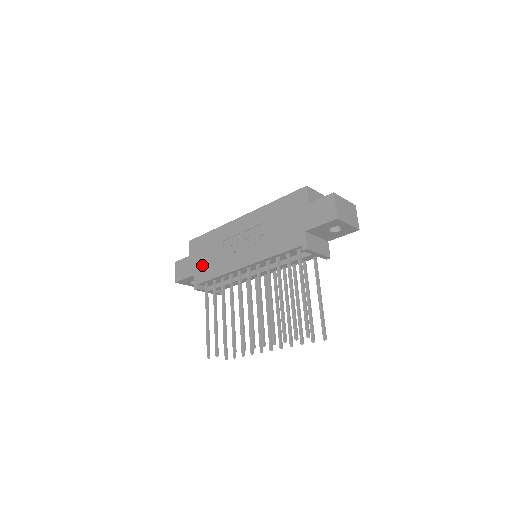
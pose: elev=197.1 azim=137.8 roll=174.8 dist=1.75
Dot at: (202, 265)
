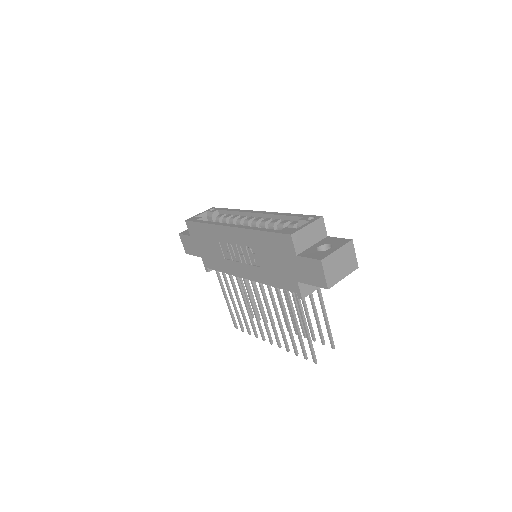
Dot at: (205, 253)
